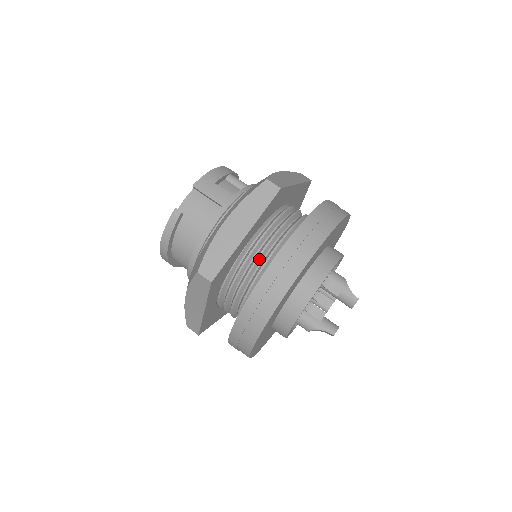
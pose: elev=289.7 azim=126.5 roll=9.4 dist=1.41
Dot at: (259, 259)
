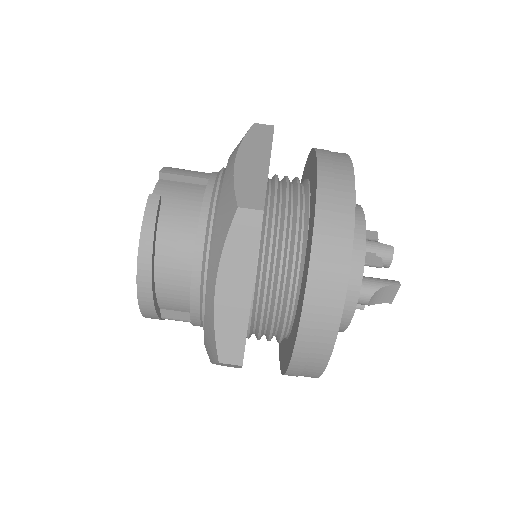
Dot at: (288, 202)
